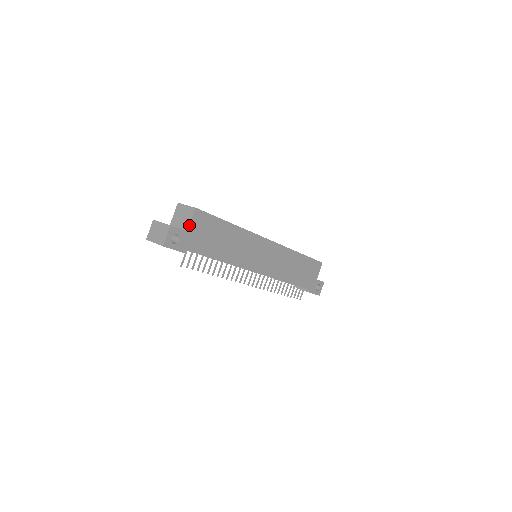
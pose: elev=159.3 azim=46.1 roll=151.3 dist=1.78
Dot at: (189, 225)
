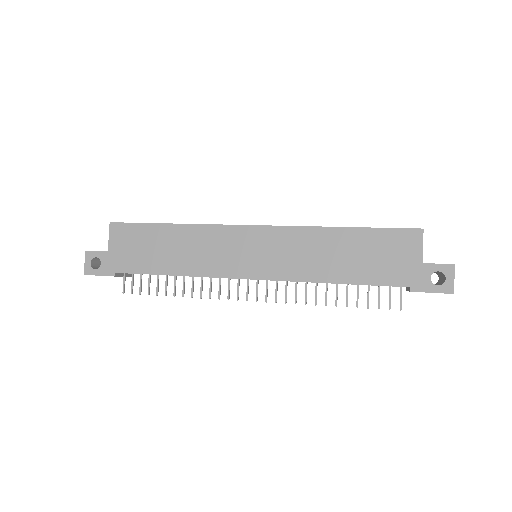
Dot at: (108, 244)
